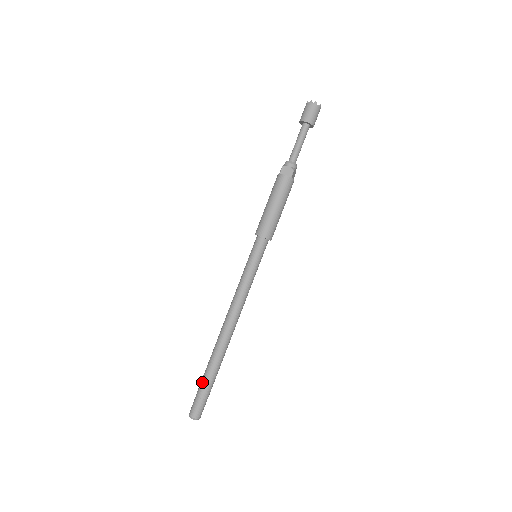
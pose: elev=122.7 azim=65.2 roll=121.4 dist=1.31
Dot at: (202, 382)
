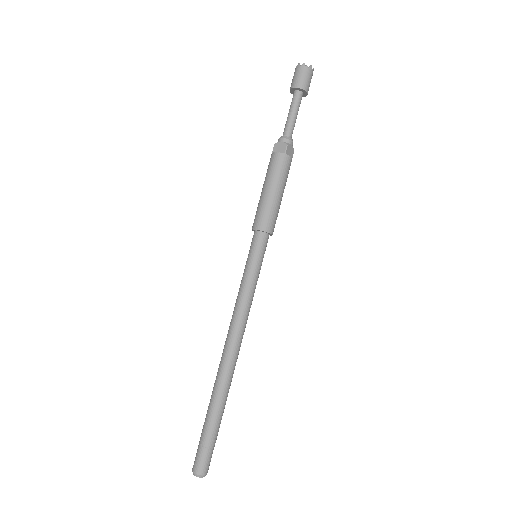
Dot at: (204, 424)
